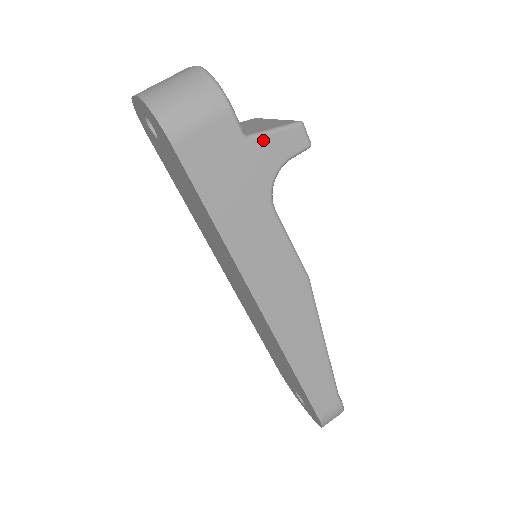
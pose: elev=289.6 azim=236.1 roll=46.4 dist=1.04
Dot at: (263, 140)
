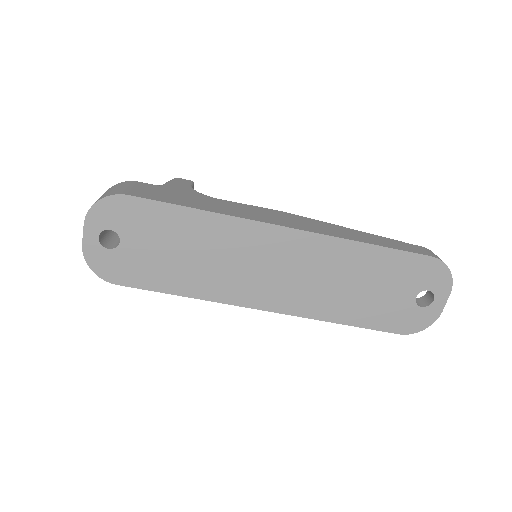
Dot at: (168, 184)
